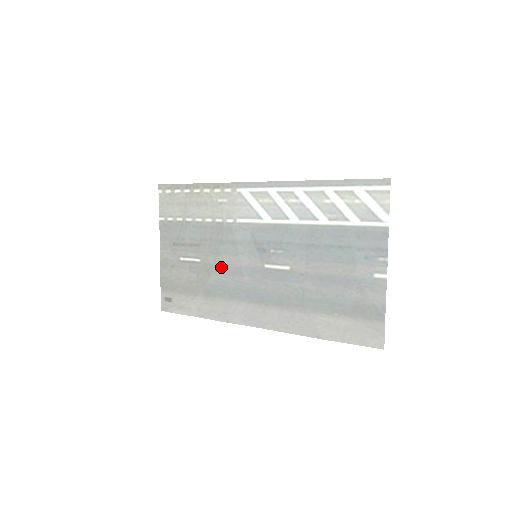
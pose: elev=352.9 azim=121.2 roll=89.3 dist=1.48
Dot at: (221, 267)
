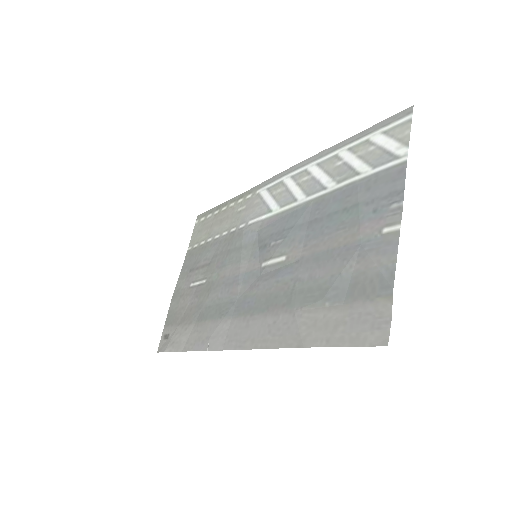
Dot at: (221, 281)
